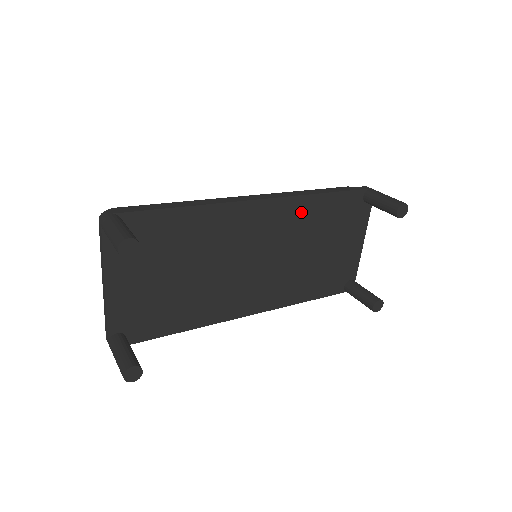
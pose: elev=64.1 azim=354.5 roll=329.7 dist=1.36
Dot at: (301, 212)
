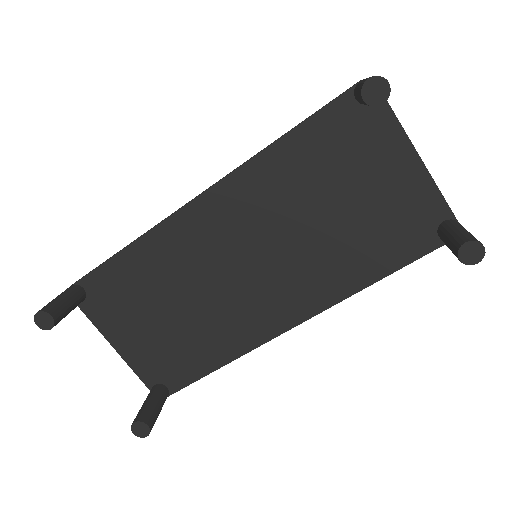
Dot at: (264, 180)
